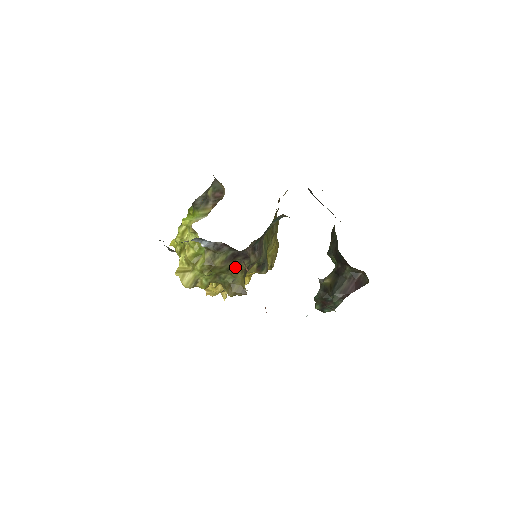
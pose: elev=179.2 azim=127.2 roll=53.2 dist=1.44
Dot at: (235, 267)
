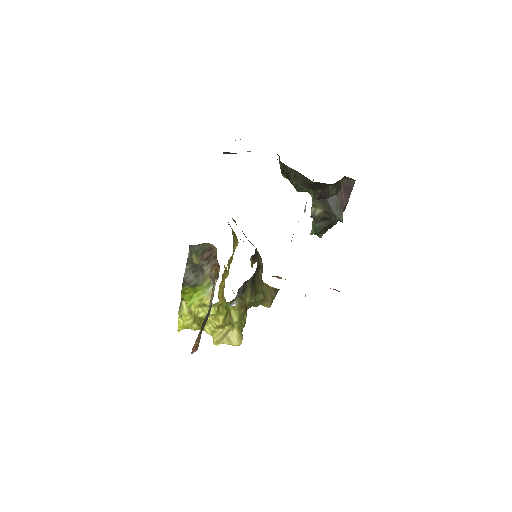
Dot at: (257, 284)
